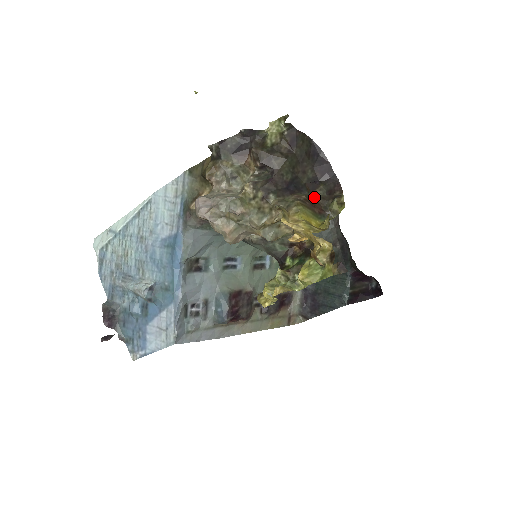
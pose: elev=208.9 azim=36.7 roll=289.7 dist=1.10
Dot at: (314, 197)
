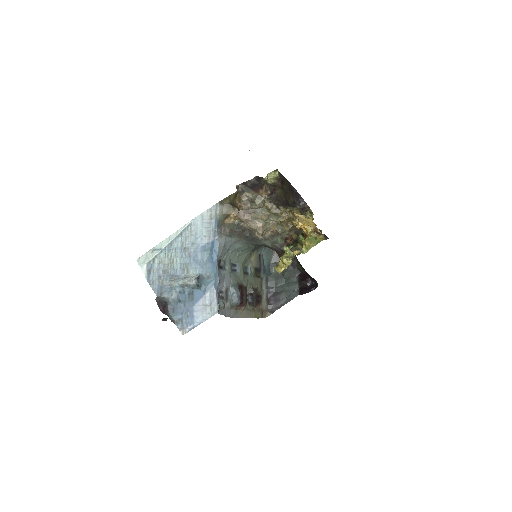
Dot at: occluded
